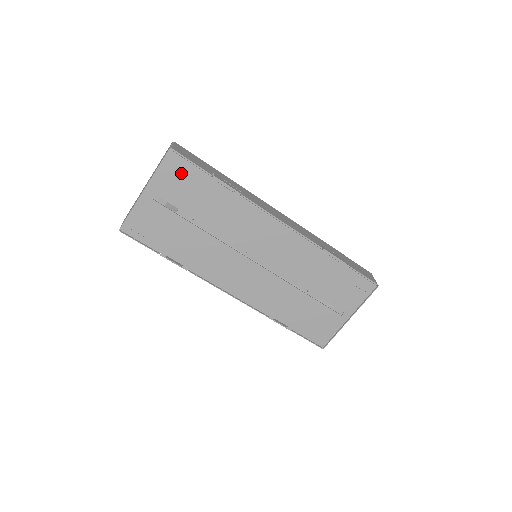
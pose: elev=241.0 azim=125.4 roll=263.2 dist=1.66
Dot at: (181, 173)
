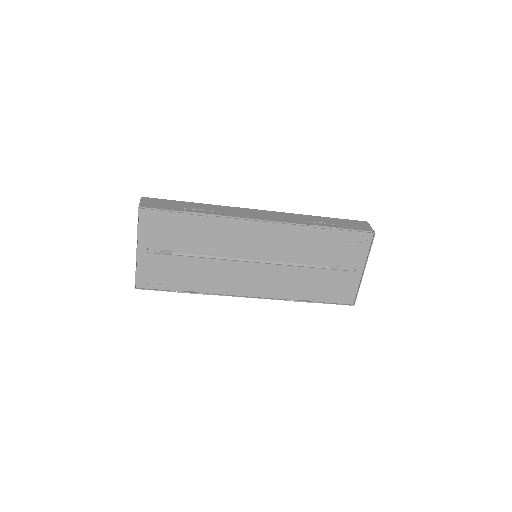
Dot at: (158, 222)
